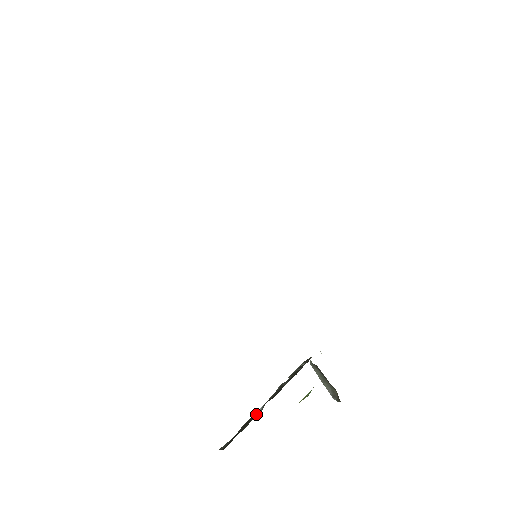
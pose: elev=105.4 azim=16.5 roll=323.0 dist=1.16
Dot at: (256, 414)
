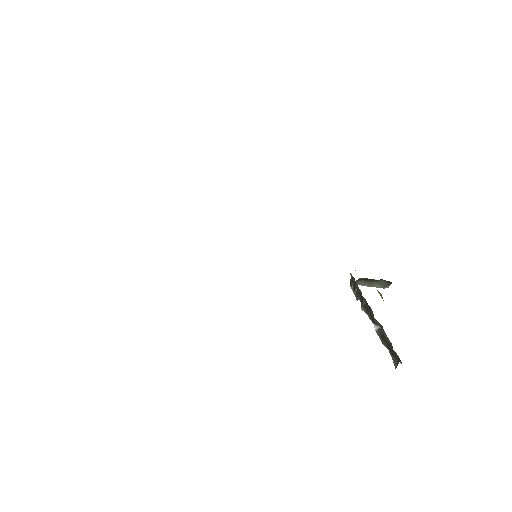
Dot at: (380, 330)
